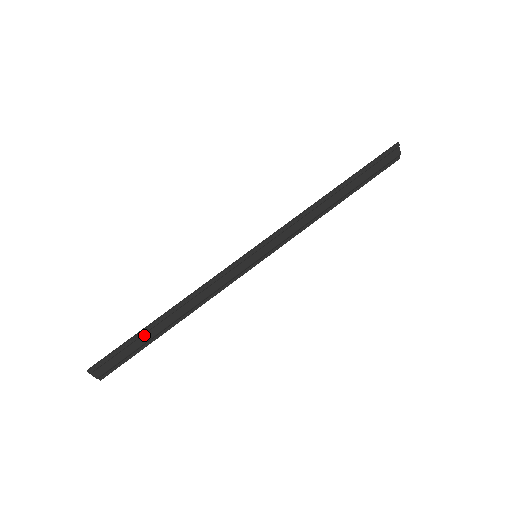
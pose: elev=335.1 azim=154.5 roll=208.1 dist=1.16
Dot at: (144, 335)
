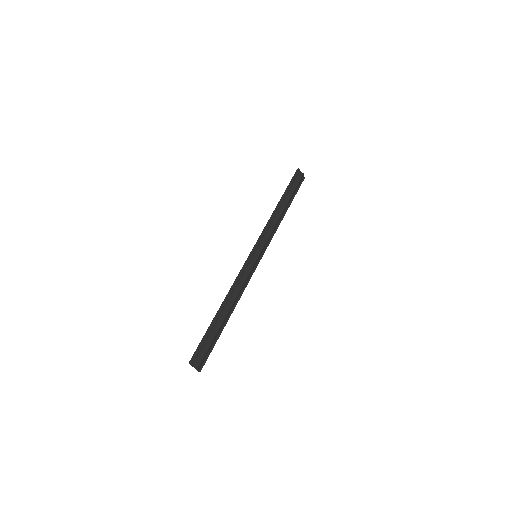
Dot at: (214, 327)
